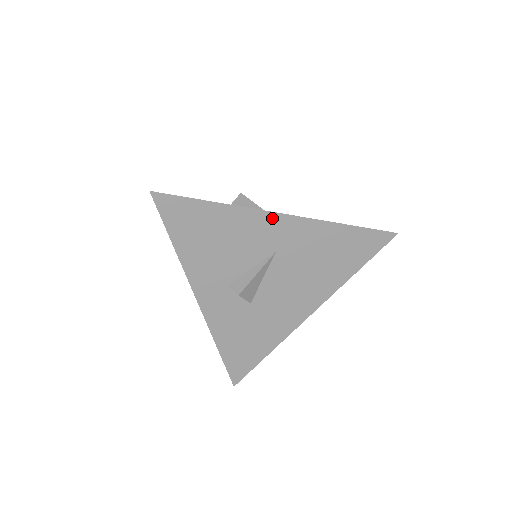
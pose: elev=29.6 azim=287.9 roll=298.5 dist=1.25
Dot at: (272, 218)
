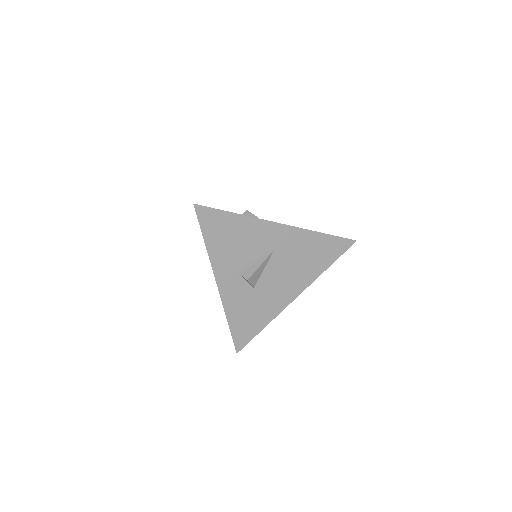
Dot at: (273, 226)
